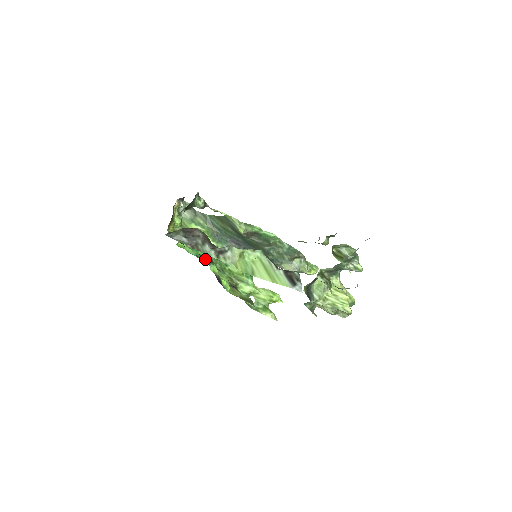
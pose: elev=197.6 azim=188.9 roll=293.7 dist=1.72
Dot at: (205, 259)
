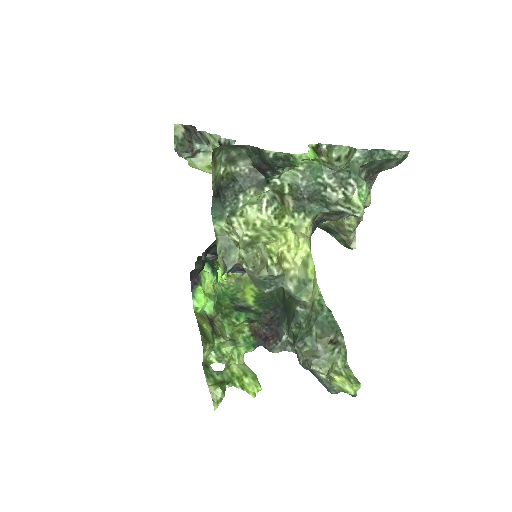
Dot at: occluded
